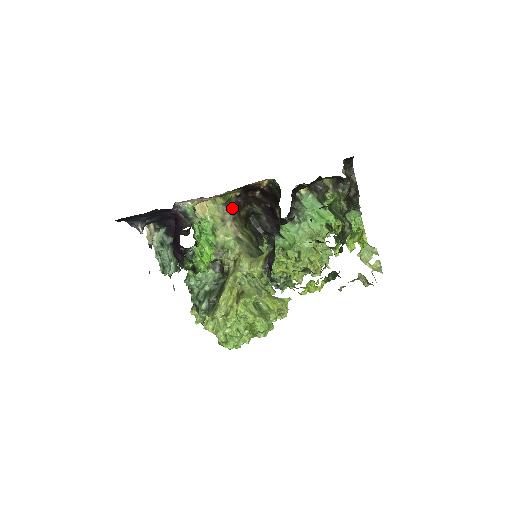
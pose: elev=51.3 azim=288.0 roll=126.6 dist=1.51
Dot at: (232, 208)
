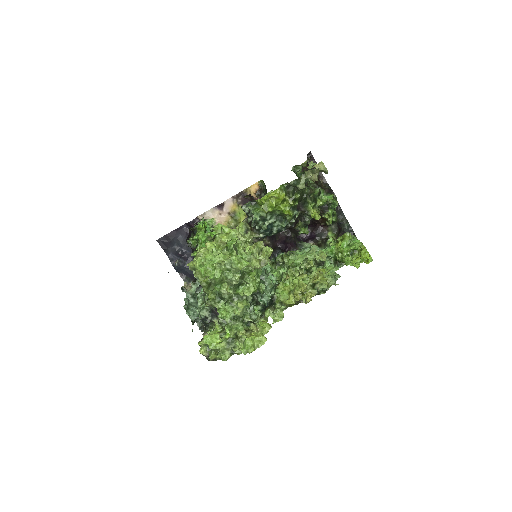
Dot at: occluded
